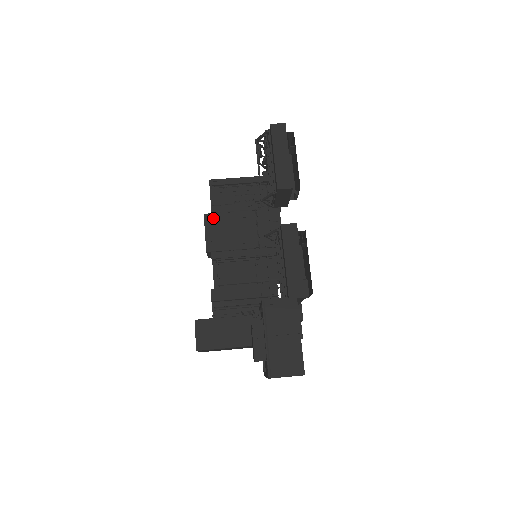
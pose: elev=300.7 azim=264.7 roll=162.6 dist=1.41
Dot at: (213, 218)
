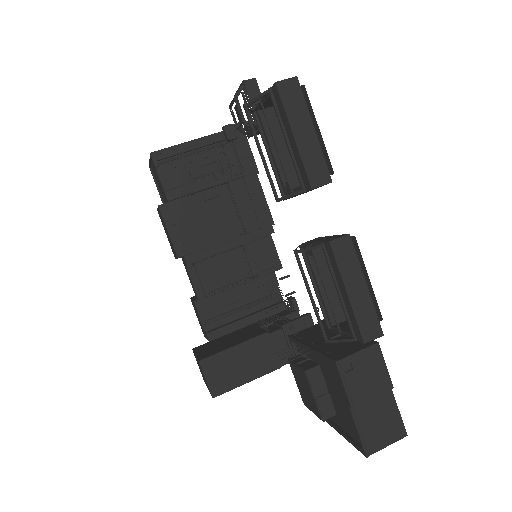
Dot at: (173, 208)
